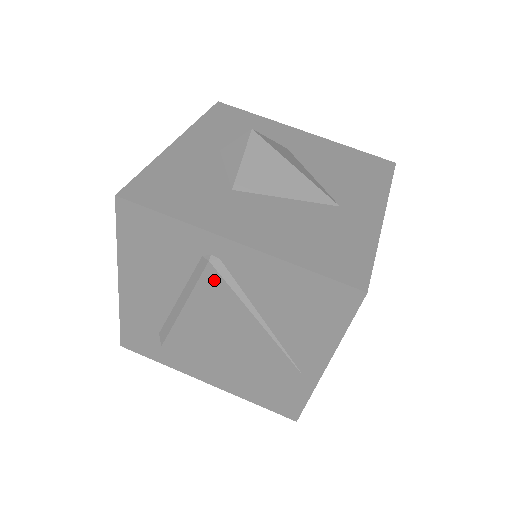
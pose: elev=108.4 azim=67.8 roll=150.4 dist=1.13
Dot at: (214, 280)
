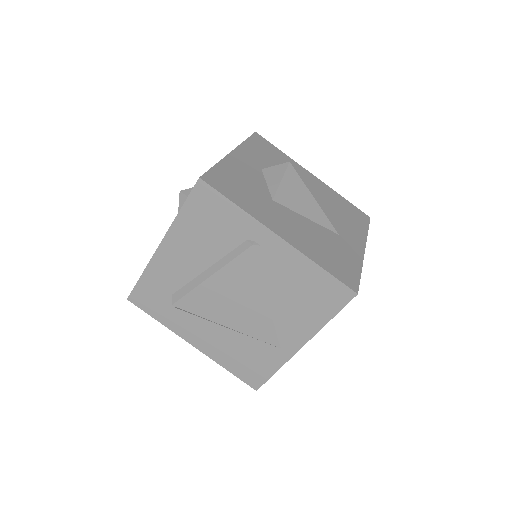
Dot at: (249, 260)
